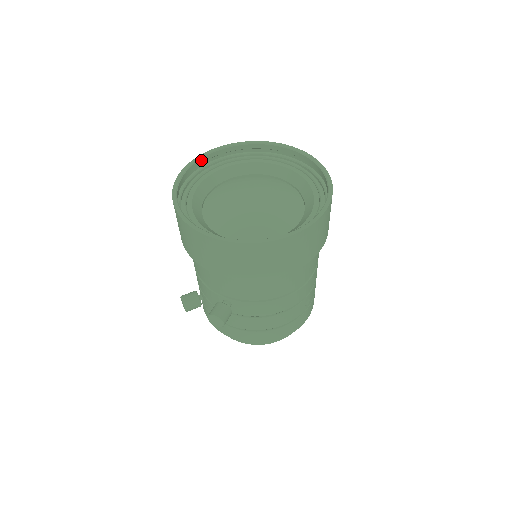
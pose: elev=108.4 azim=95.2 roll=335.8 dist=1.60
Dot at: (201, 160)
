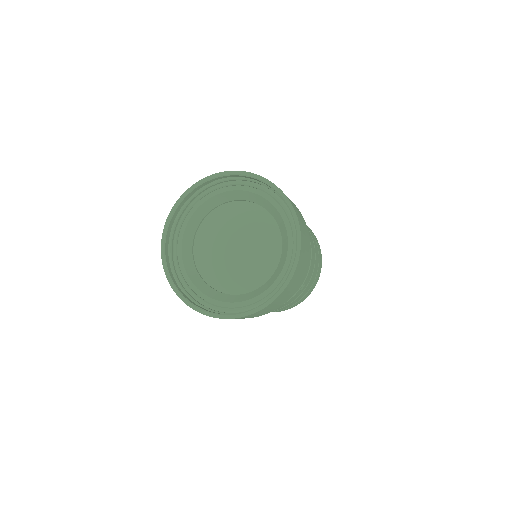
Dot at: (220, 177)
